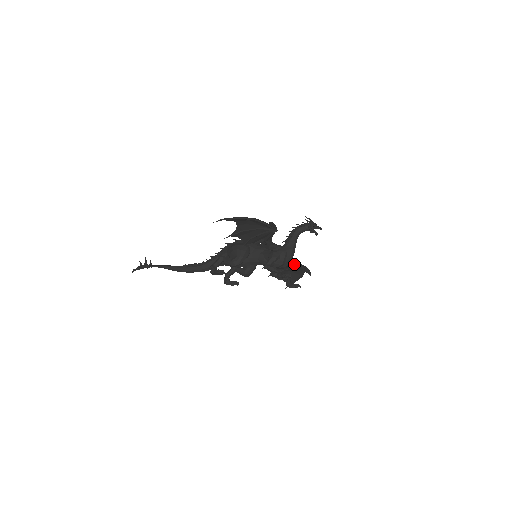
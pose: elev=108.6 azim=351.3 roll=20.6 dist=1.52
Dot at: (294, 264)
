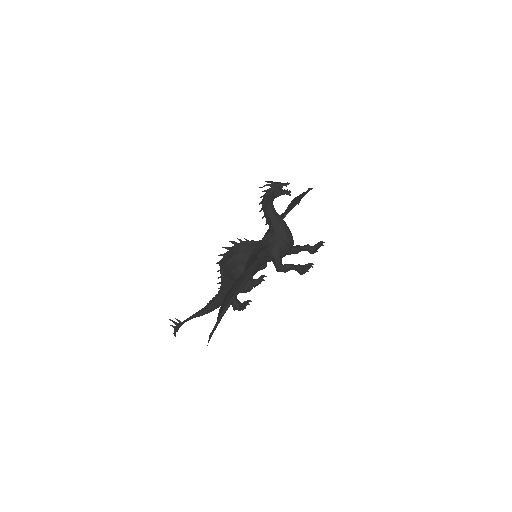
Dot at: occluded
